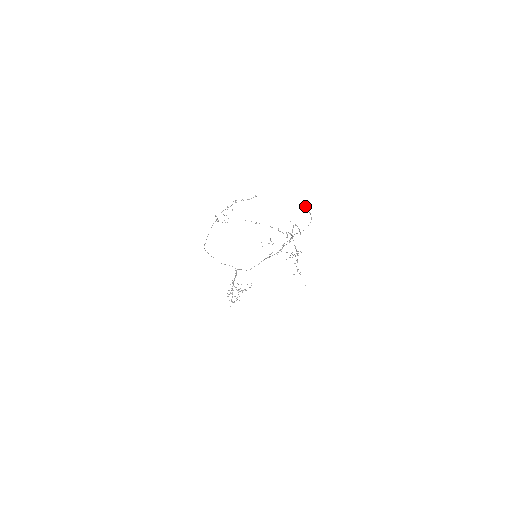
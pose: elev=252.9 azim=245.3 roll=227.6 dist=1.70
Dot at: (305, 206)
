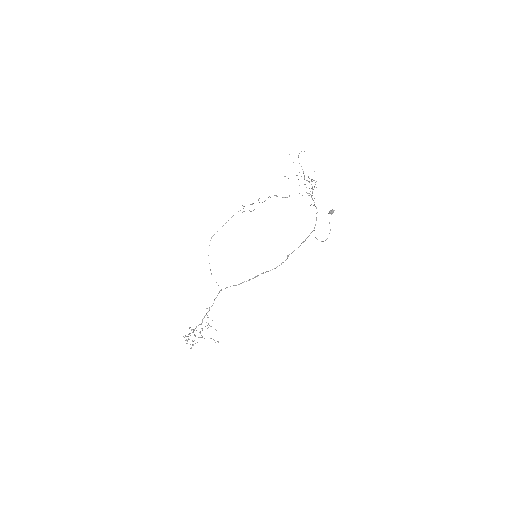
Dot at: (330, 210)
